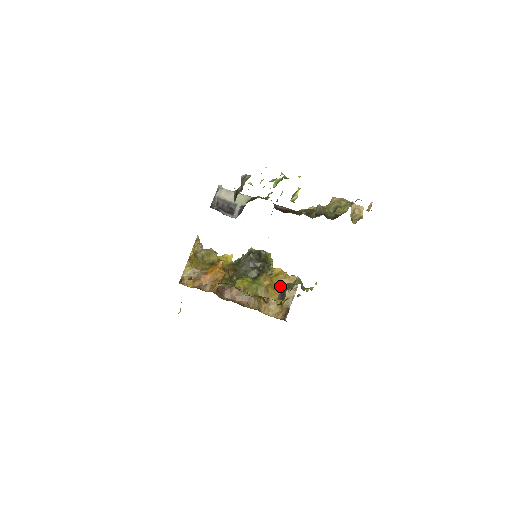
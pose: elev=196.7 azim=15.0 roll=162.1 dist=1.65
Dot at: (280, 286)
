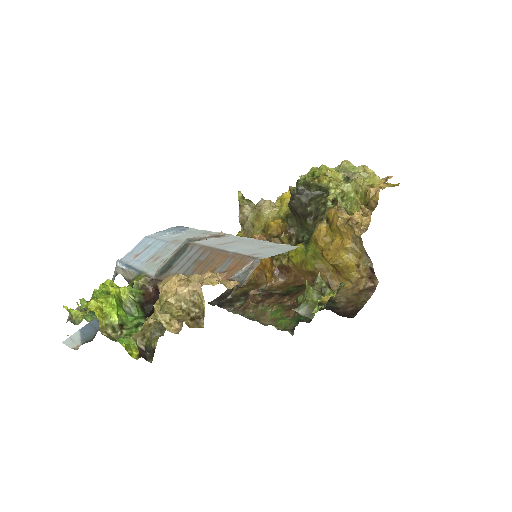
Dot at: (338, 246)
